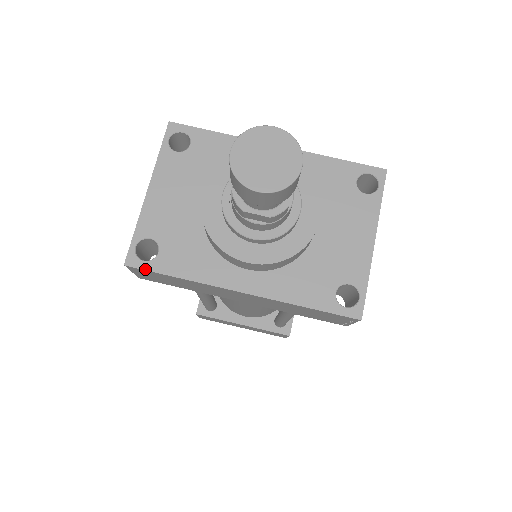
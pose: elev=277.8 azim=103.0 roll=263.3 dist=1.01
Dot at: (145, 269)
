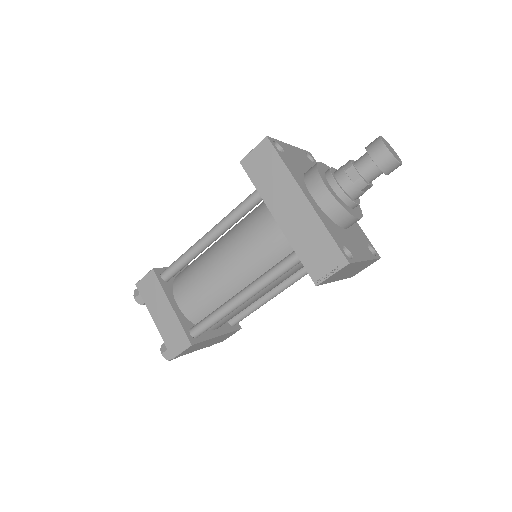
Dot at: (274, 146)
